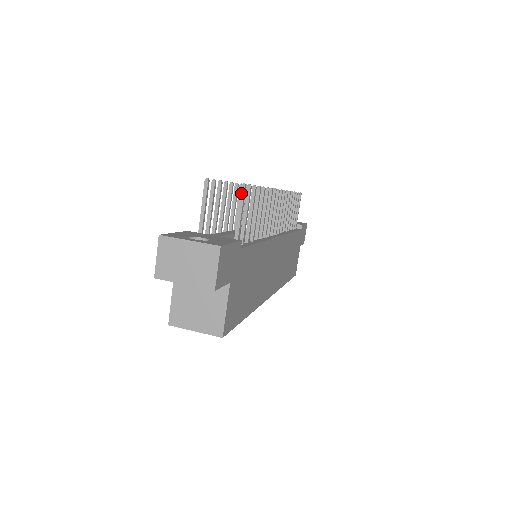
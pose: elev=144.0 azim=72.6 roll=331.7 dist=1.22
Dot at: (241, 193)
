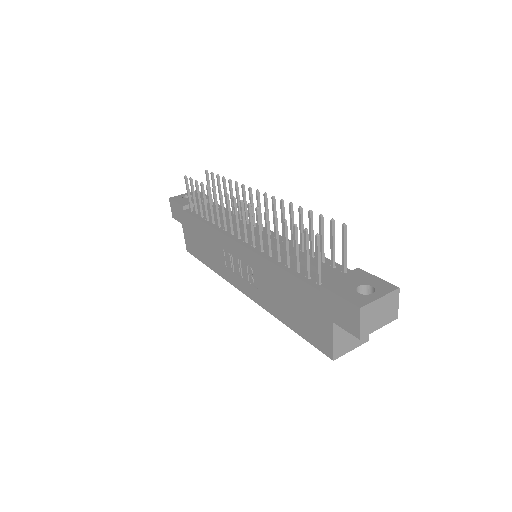
Dot at: (345, 232)
